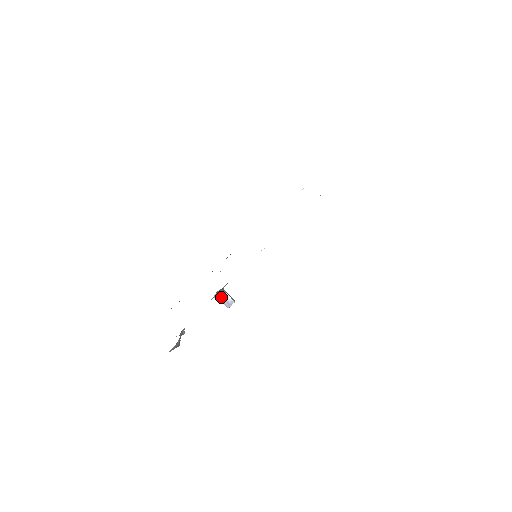
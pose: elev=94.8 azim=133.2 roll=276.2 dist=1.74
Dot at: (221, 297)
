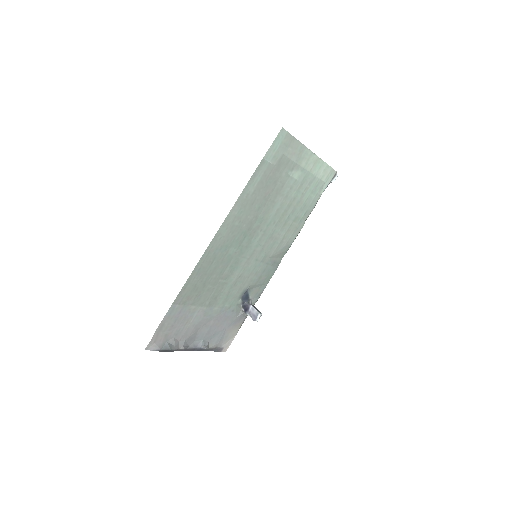
Dot at: (248, 311)
